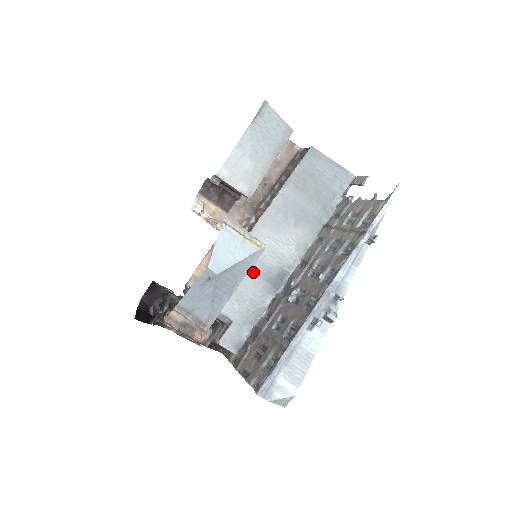
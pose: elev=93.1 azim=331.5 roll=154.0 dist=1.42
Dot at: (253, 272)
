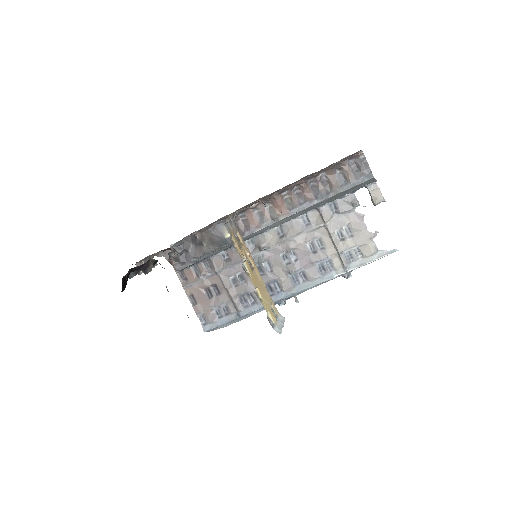
Dot at: occluded
